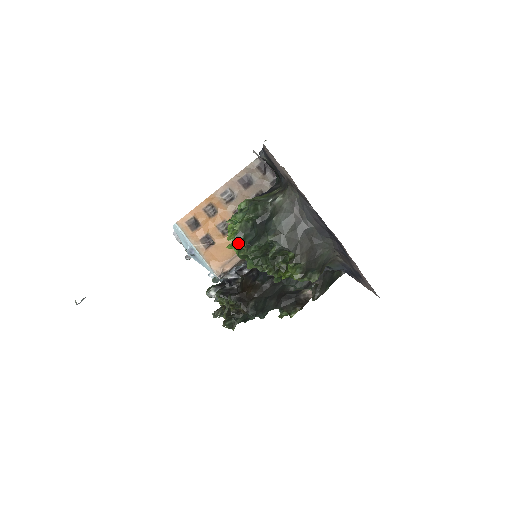
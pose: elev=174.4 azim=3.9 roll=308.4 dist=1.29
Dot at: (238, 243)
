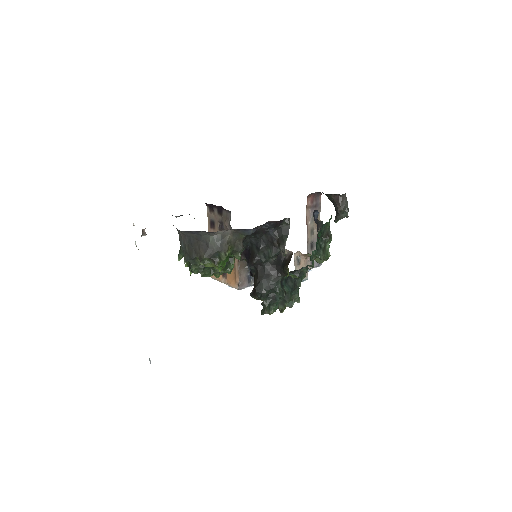
Dot at: occluded
